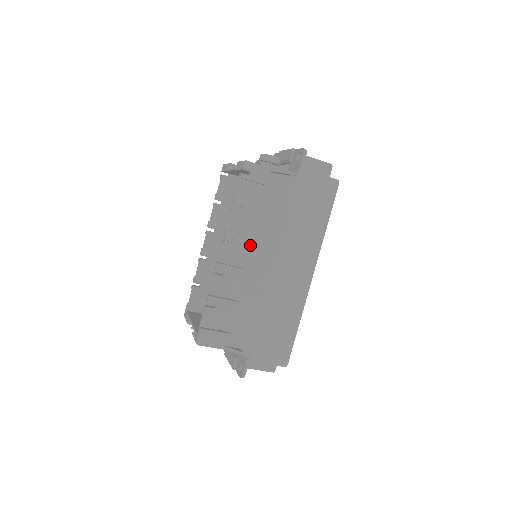
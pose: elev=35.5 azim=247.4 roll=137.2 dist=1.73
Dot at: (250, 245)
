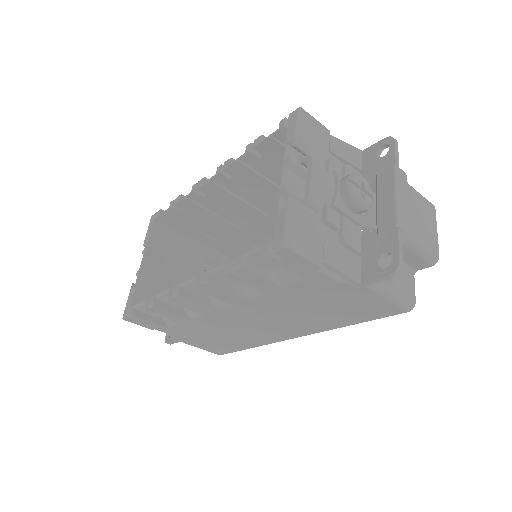
Dot at: (231, 300)
